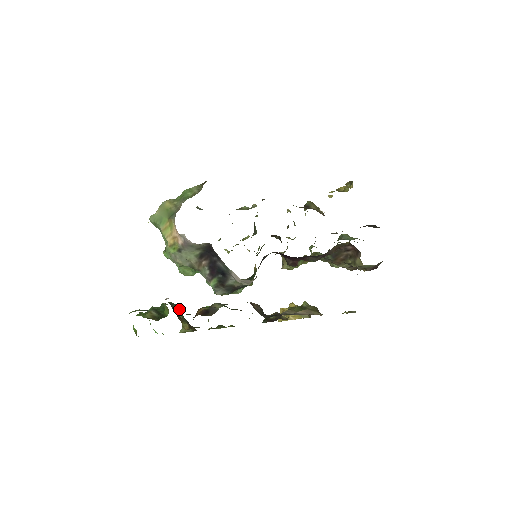
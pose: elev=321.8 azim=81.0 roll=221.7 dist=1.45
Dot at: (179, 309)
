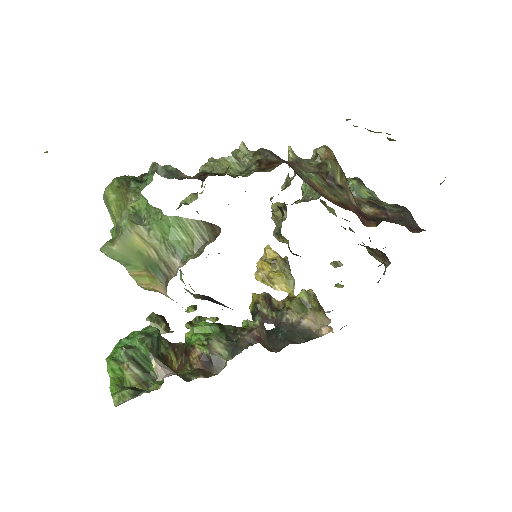
Dot at: (158, 338)
